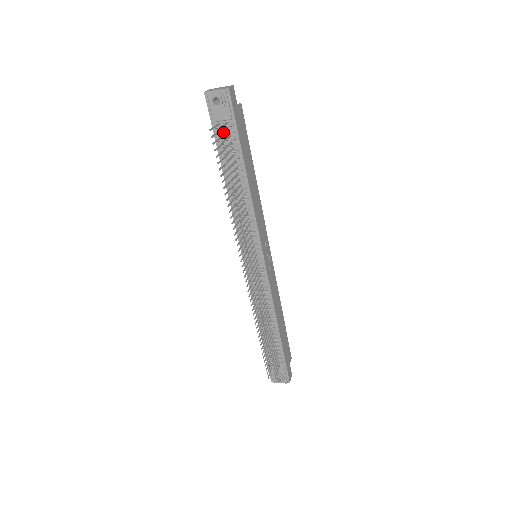
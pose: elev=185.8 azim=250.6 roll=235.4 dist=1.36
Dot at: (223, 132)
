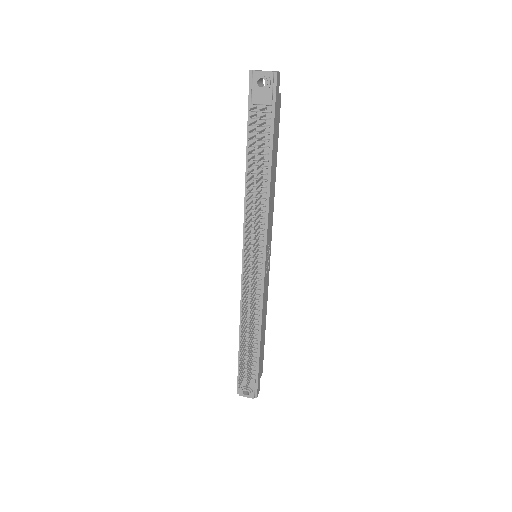
Dot at: occluded
